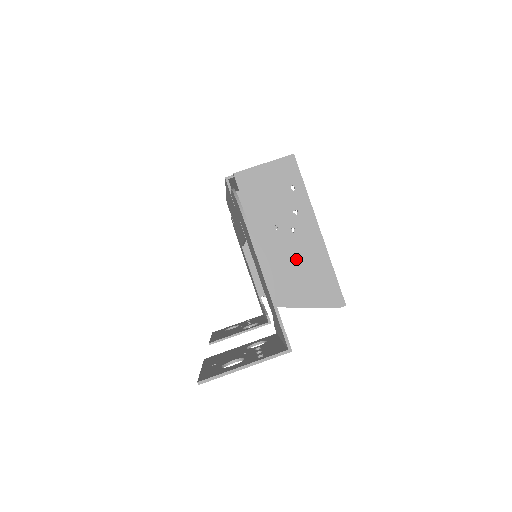
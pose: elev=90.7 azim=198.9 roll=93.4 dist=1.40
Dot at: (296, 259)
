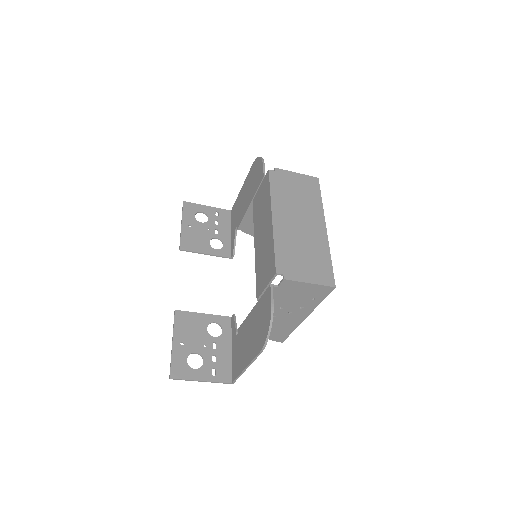
Dot at: (277, 322)
